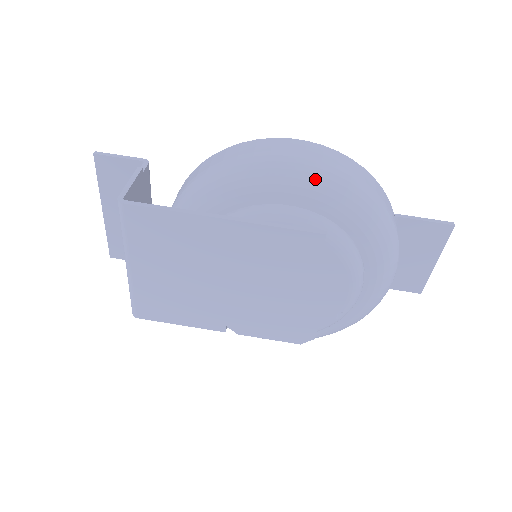
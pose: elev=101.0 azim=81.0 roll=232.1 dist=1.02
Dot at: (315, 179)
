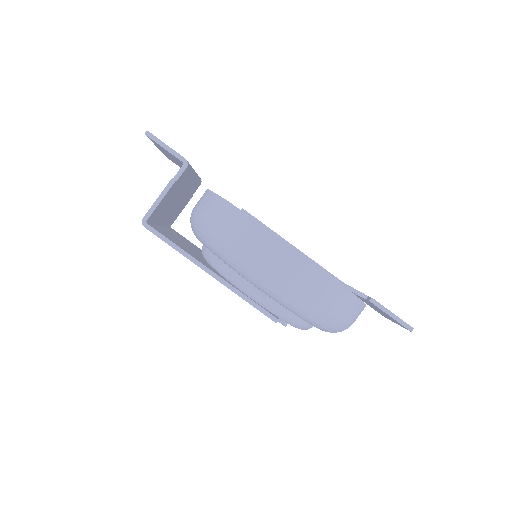
Dot at: (282, 297)
